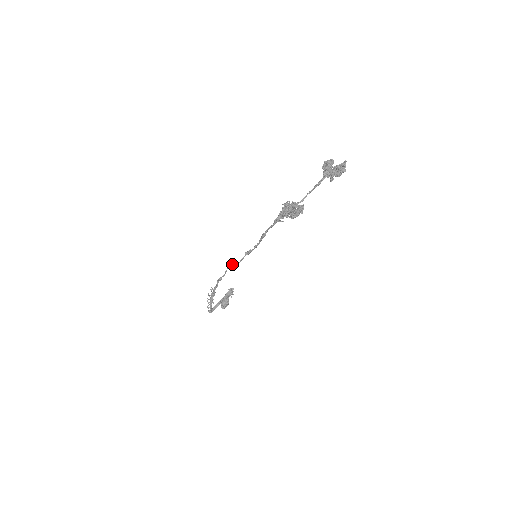
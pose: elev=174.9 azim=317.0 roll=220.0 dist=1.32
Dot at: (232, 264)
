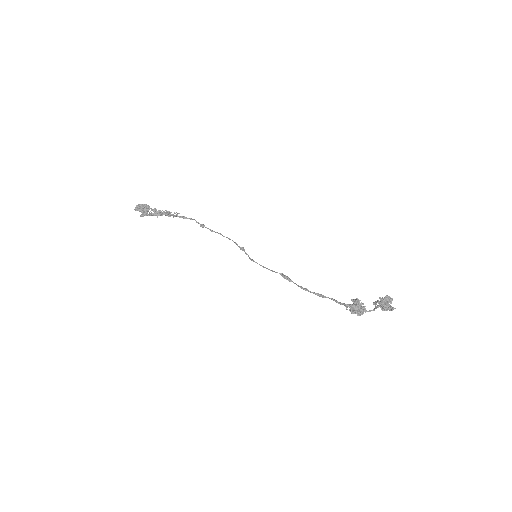
Dot at: occluded
